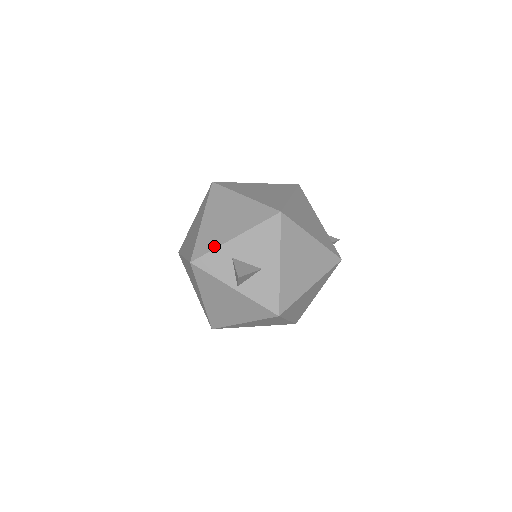
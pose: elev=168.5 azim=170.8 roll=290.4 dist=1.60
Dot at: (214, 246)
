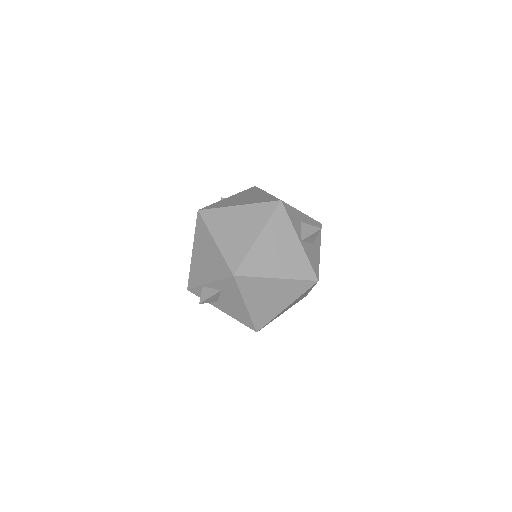
Dot at: occluded
